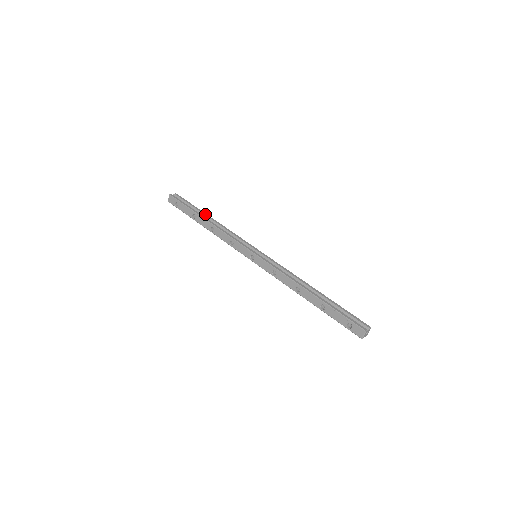
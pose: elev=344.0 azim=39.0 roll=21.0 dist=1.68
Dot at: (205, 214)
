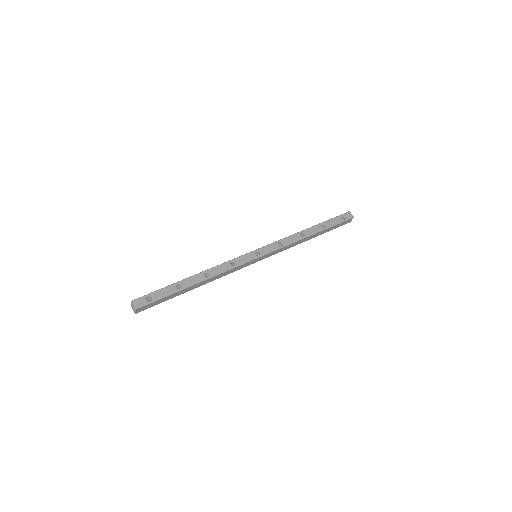
Dot at: occluded
